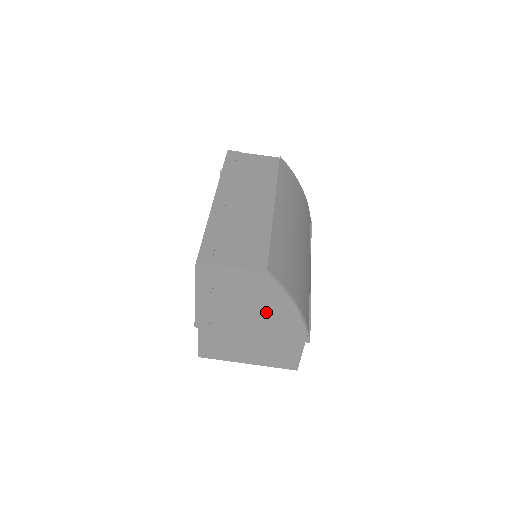
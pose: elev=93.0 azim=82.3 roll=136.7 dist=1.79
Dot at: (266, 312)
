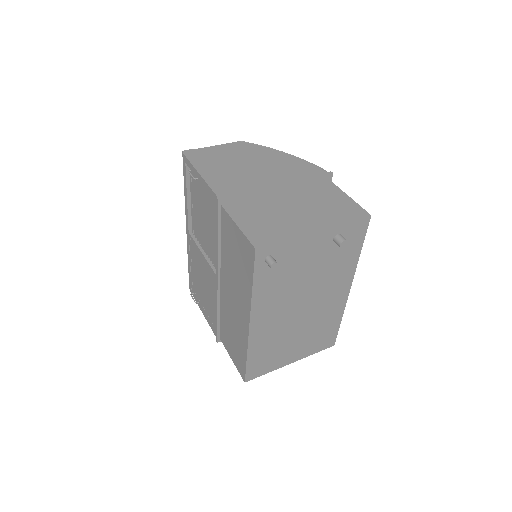
Dot at: (269, 165)
